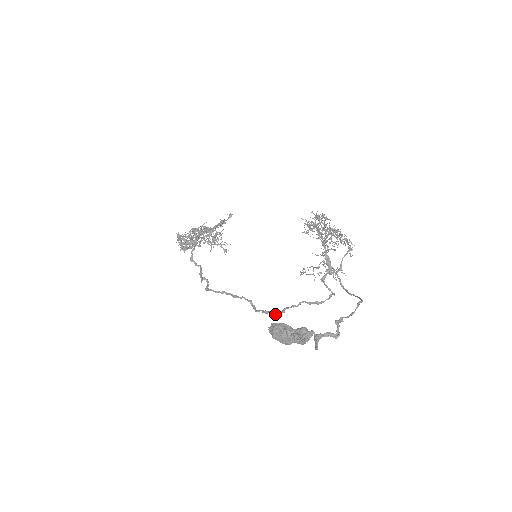
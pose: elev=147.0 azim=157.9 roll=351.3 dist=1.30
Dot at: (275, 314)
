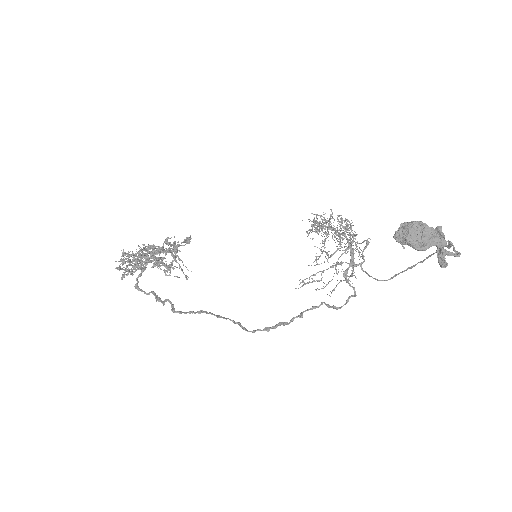
Dot at: occluded
